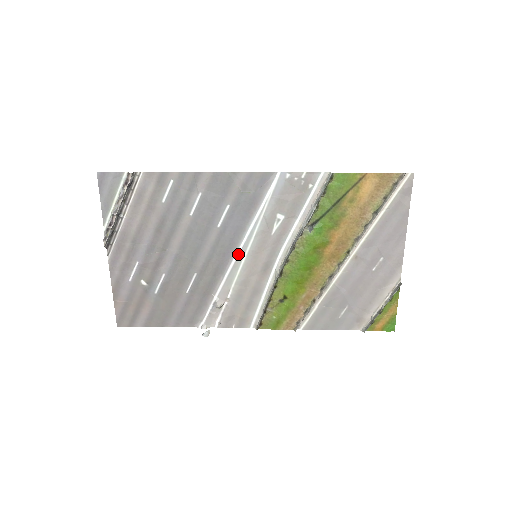
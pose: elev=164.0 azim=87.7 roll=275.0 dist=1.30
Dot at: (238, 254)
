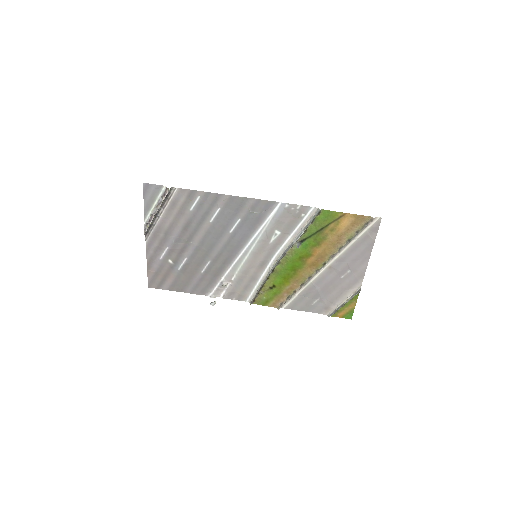
Dot at: (243, 252)
